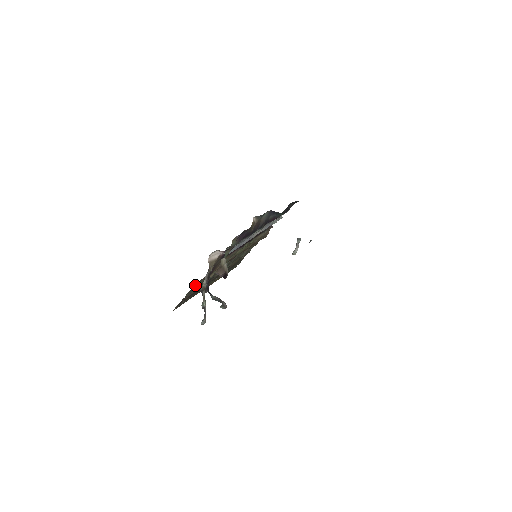
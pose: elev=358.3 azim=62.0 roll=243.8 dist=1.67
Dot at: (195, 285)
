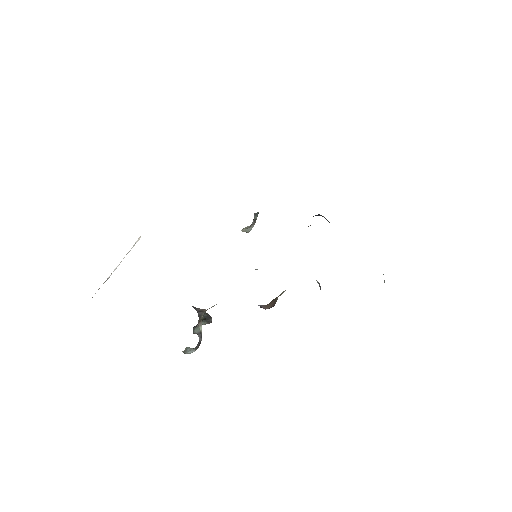
Dot at: occluded
